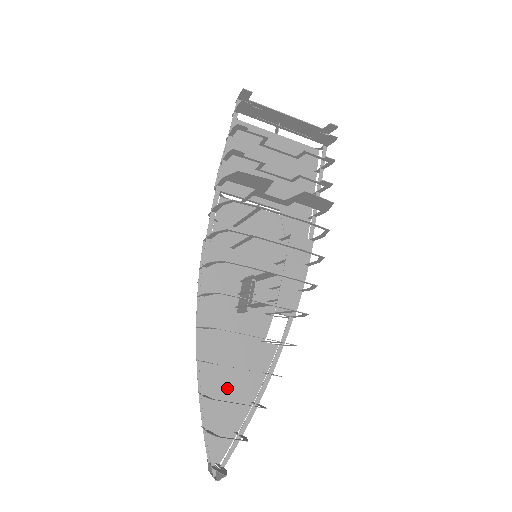
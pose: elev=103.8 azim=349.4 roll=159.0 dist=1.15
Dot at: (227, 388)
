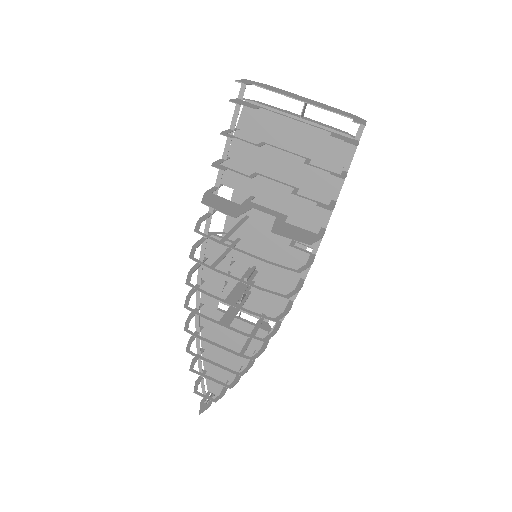
Dot at: (224, 351)
